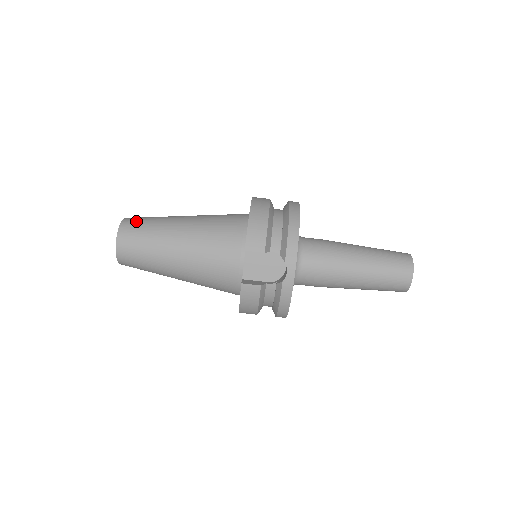
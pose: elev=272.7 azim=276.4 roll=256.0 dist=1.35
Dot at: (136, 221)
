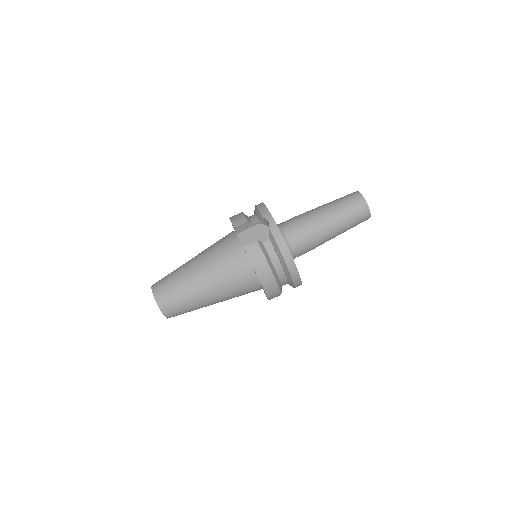
Dot at: occluded
